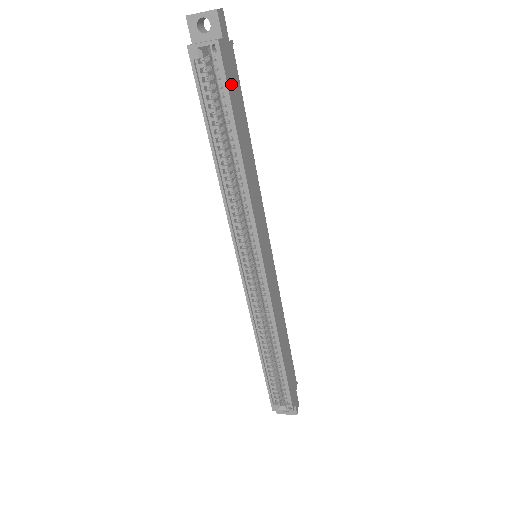
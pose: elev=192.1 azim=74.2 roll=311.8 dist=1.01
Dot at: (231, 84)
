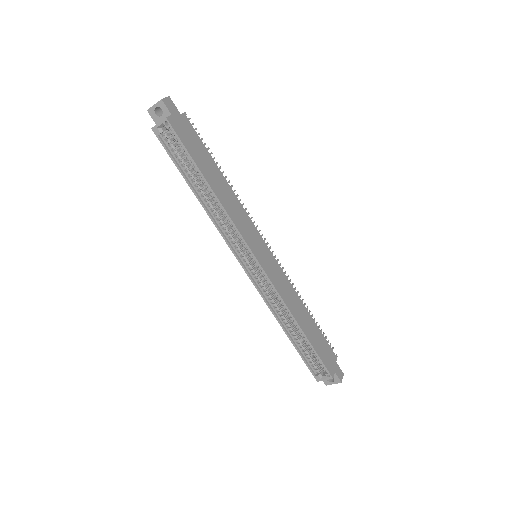
Dot at: (188, 141)
